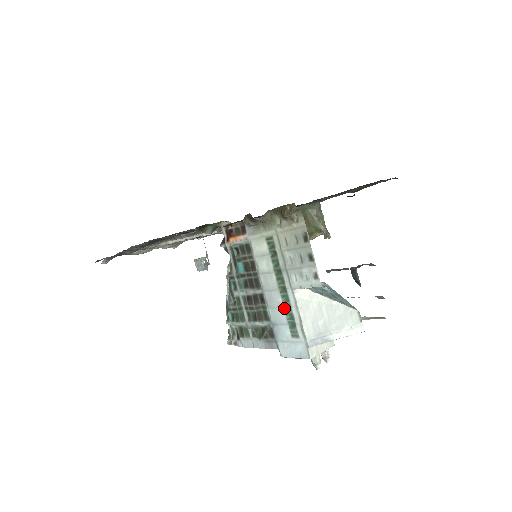
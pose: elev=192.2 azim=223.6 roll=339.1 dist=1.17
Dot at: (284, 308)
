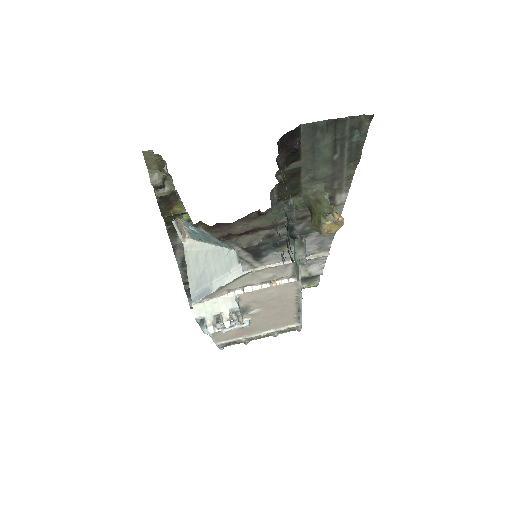
Dot at: occluded
